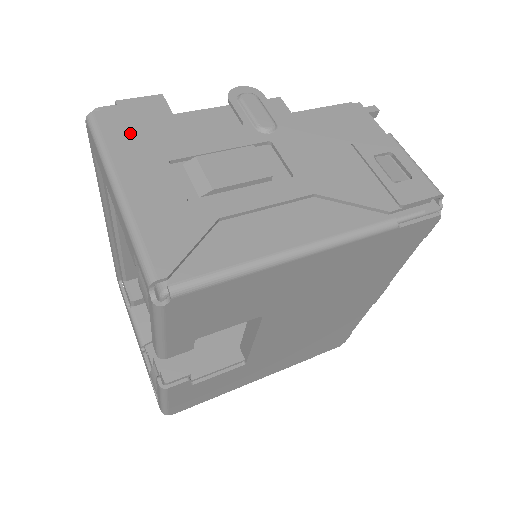
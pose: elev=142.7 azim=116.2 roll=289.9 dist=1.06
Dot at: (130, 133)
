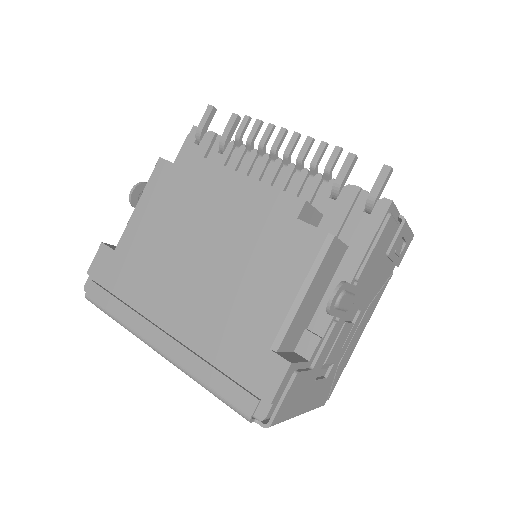
Dot at: (294, 401)
